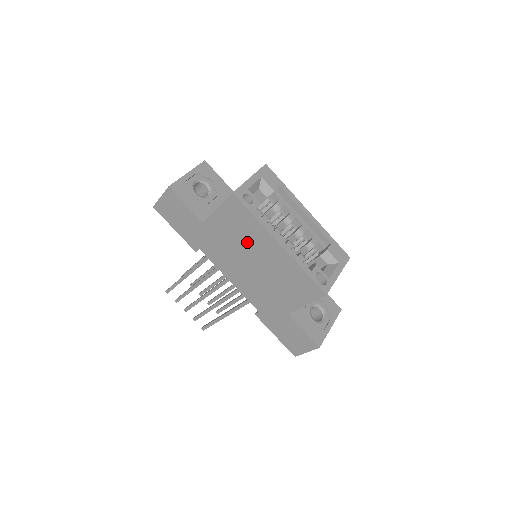
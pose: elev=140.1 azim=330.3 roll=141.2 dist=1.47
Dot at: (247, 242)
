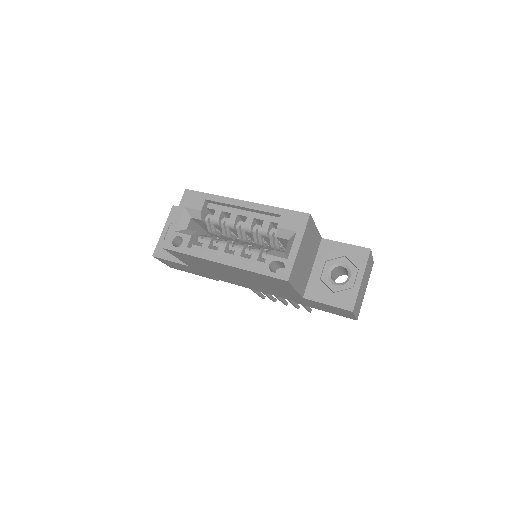
Dot at: (214, 268)
